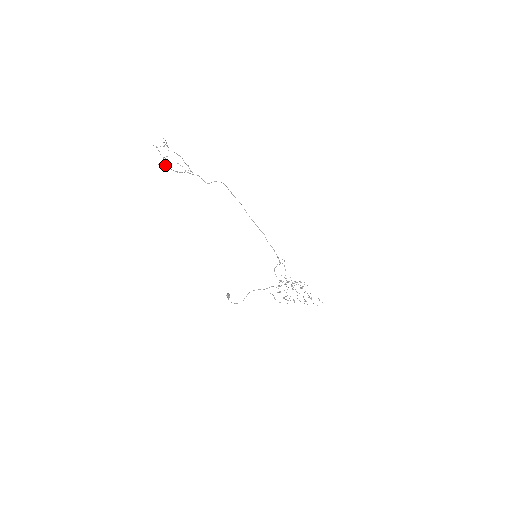
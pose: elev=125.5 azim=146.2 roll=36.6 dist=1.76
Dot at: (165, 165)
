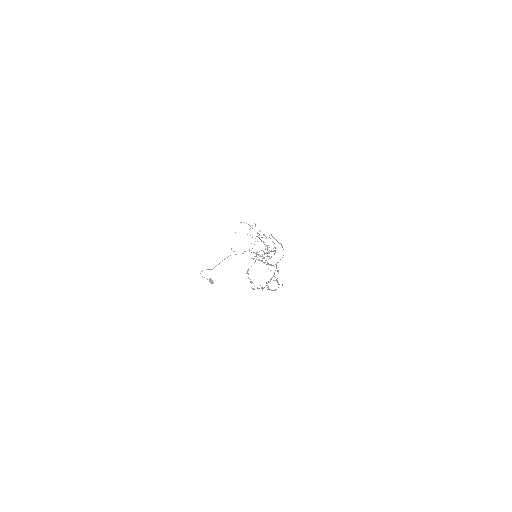
Dot at: occluded
